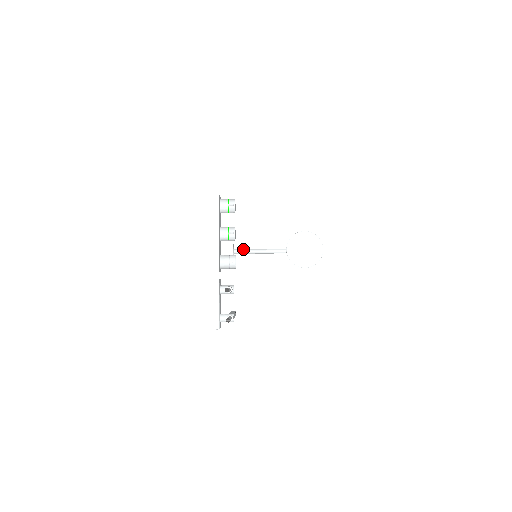
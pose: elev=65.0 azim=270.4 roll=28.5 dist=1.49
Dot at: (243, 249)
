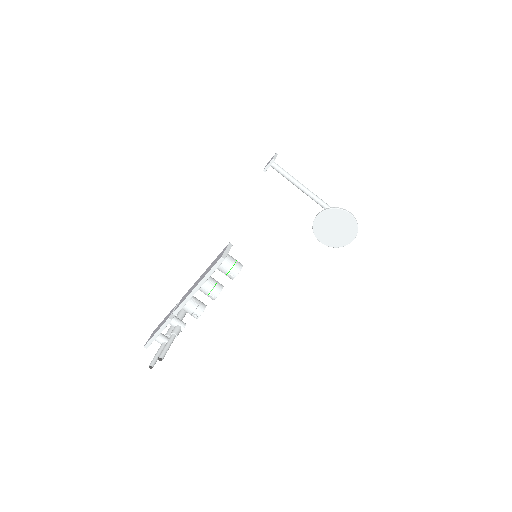
Dot at: (282, 169)
